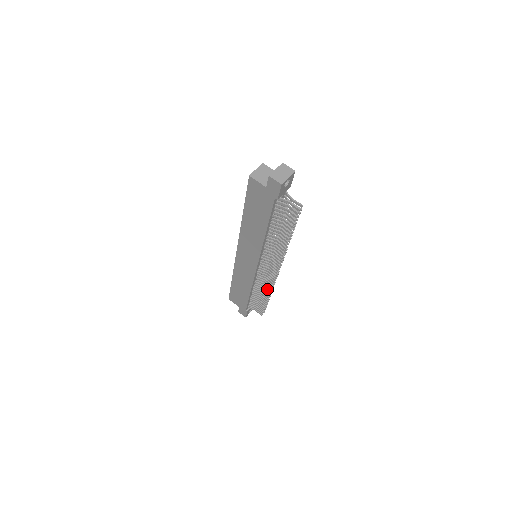
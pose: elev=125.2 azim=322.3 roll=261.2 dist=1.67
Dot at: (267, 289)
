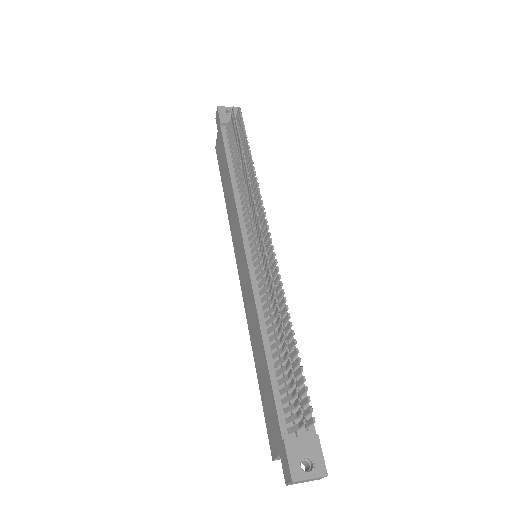
Dot at: (272, 294)
